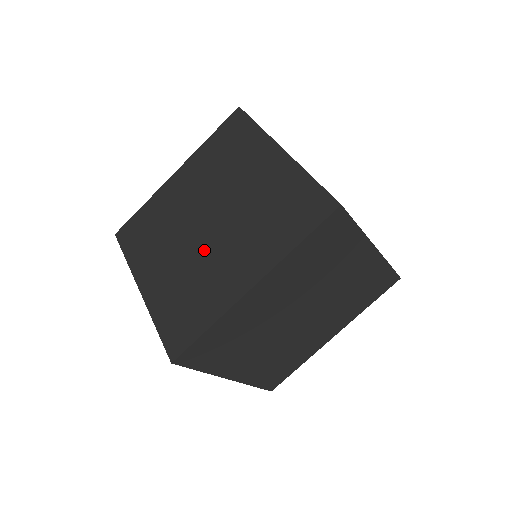
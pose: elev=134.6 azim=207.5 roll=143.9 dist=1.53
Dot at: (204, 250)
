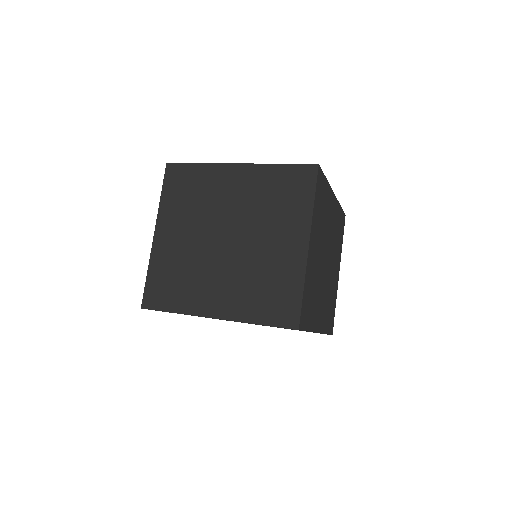
Dot at: occluded
